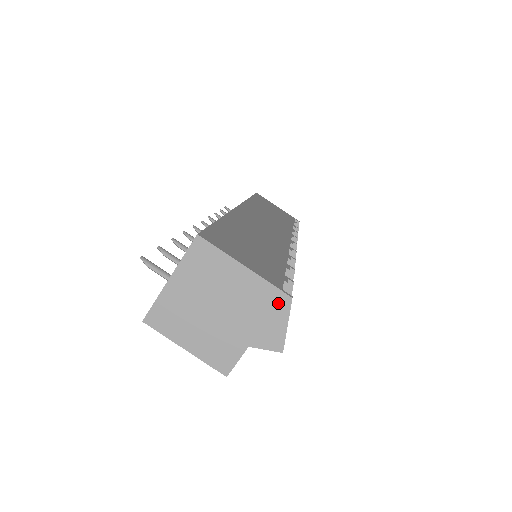
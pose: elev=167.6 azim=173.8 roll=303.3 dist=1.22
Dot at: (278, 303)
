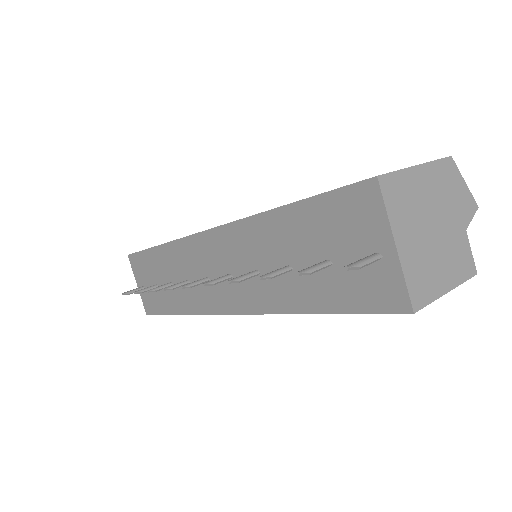
Dot at: (450, 171)
